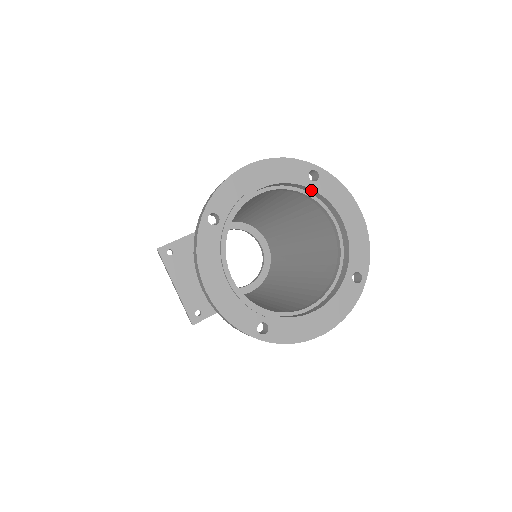
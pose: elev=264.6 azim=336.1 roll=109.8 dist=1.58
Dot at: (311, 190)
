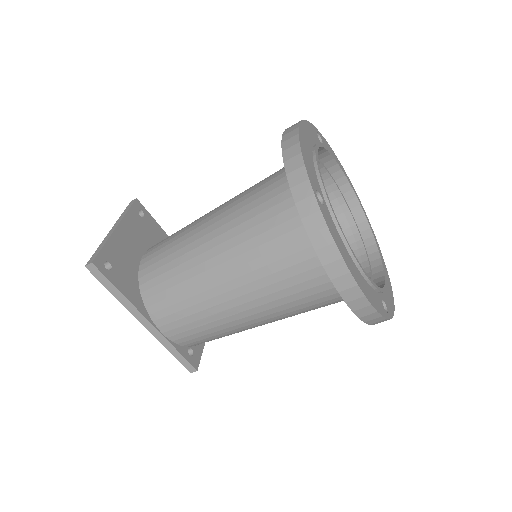
Dot at: (368, 232)
